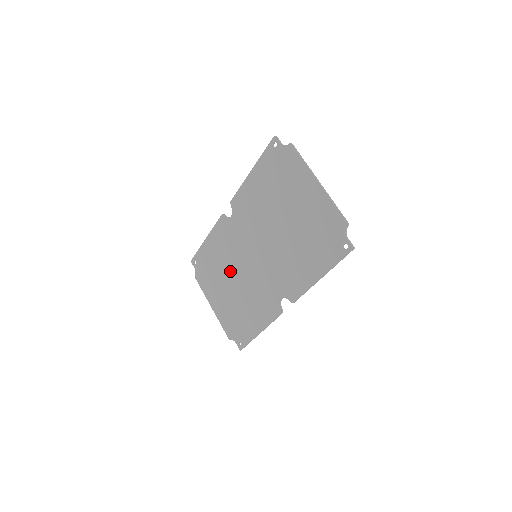
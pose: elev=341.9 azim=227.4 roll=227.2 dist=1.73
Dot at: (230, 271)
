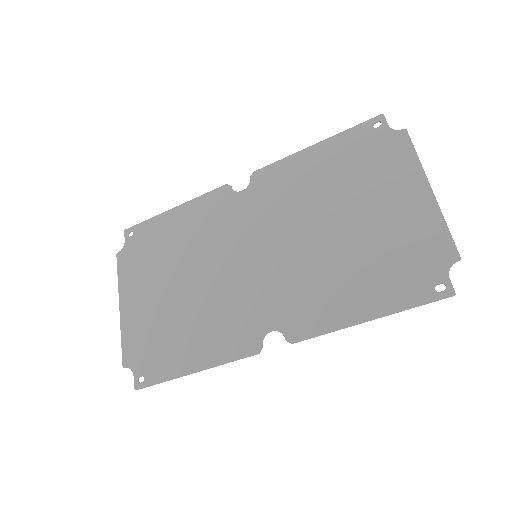
Dot at: (192, 263)
